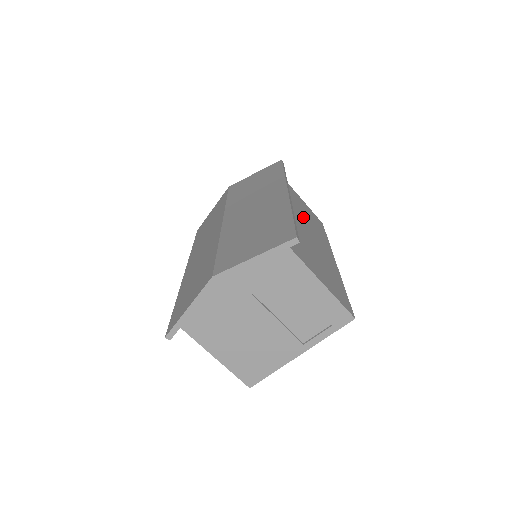
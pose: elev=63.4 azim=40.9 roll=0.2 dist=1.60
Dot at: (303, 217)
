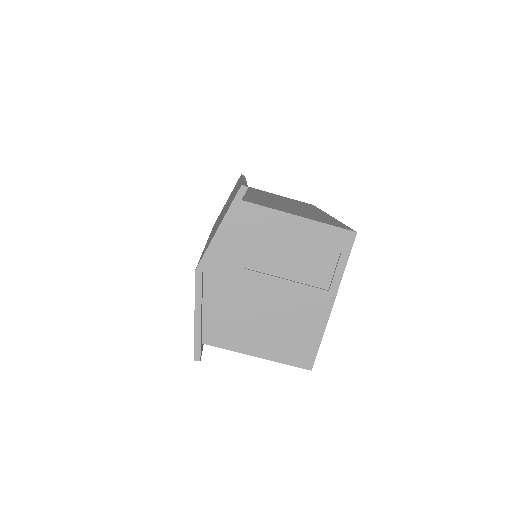
Dot at: occluded
